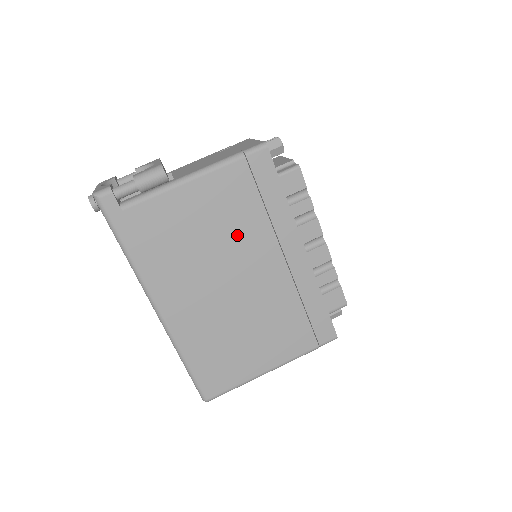
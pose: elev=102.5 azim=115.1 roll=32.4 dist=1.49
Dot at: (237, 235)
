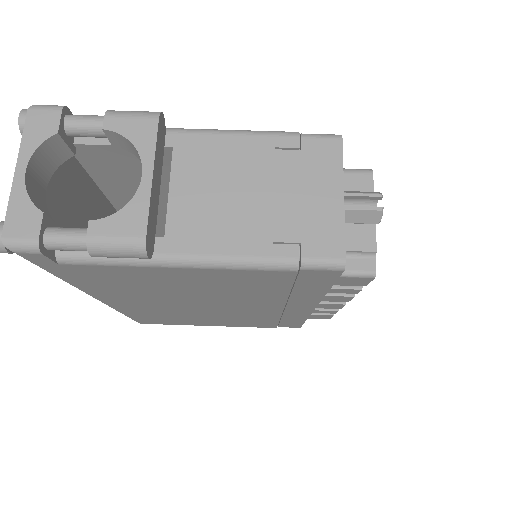
Dot at: (234, 295)
